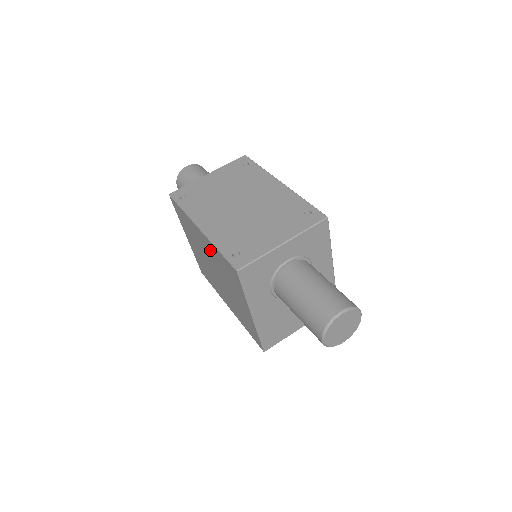
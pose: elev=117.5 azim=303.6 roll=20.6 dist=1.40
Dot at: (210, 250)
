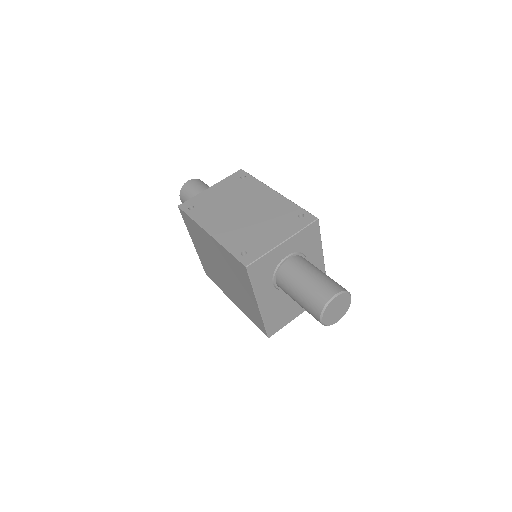
Dot at: (219, 252)
